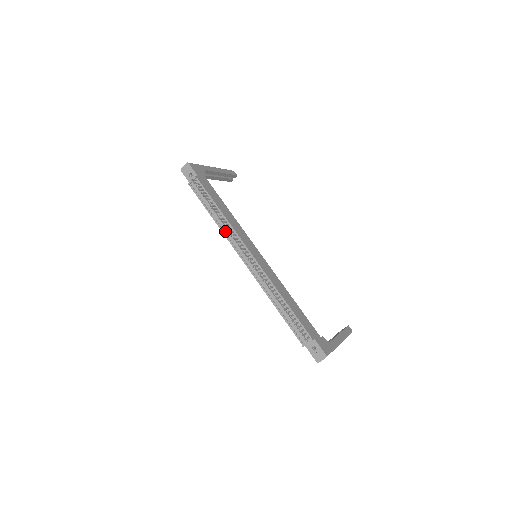
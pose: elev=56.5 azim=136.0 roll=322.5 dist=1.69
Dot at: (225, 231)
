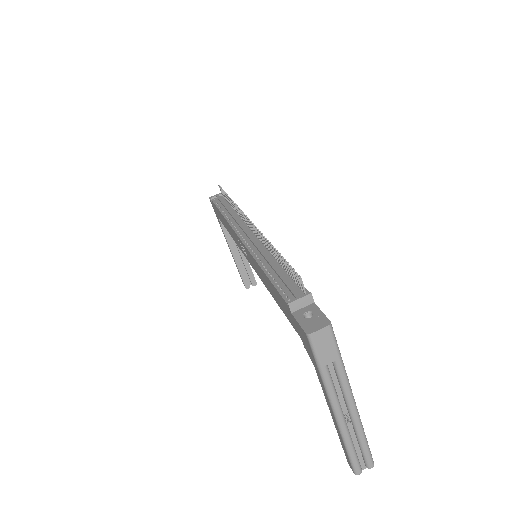
Dot at: (231, 219)
